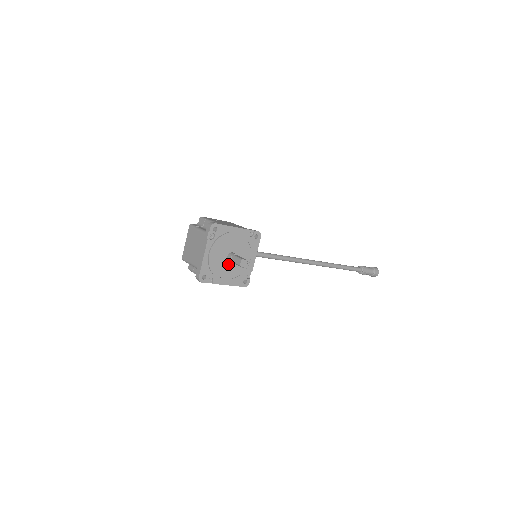
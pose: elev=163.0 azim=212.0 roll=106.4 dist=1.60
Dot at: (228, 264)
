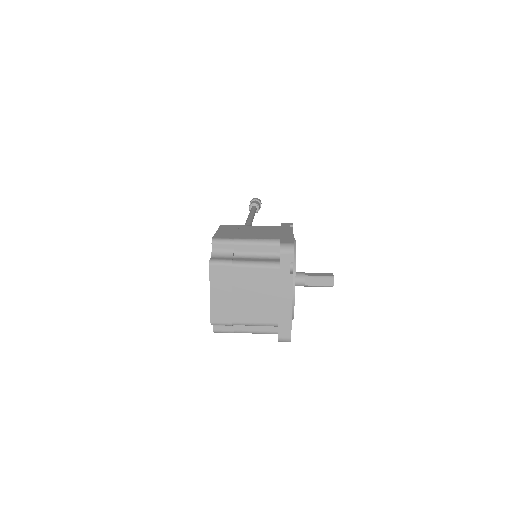
Dot at: occluded
